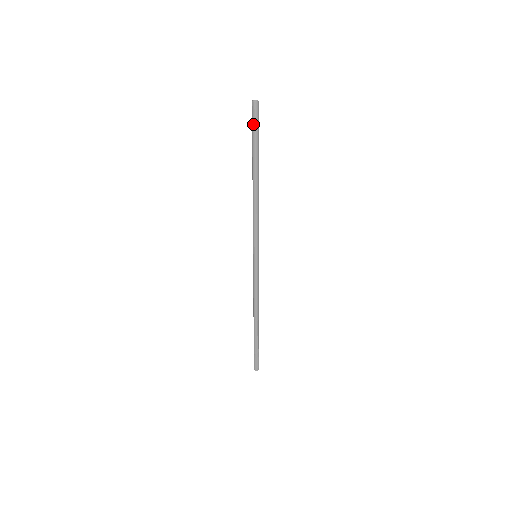
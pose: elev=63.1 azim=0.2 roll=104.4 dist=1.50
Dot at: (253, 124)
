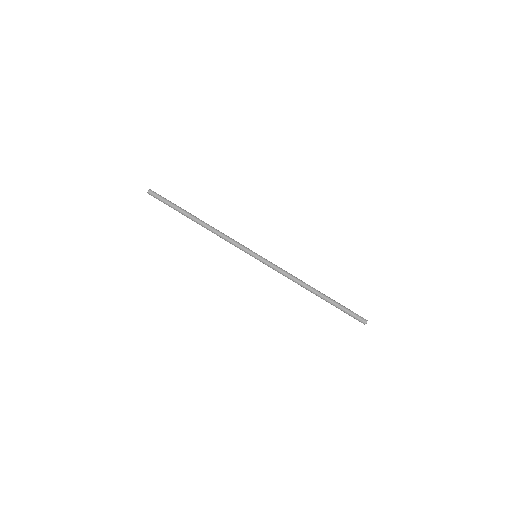
Dot at: (161, 200)
